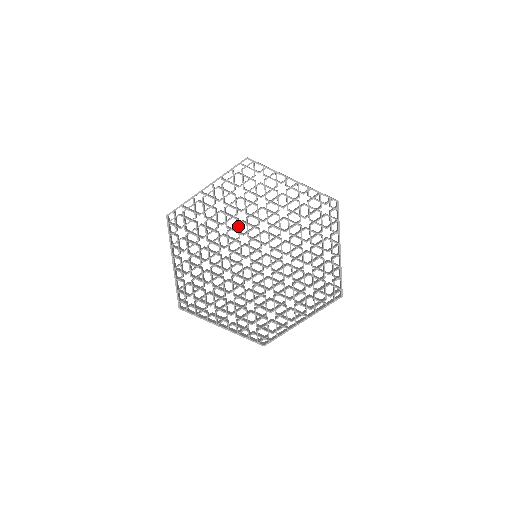
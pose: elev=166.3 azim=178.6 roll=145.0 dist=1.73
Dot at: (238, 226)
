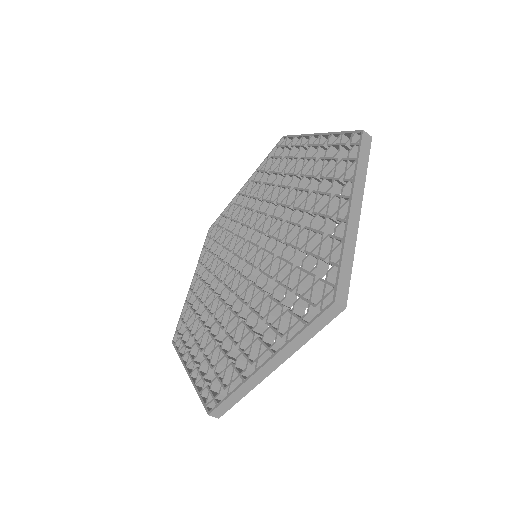
Dot at: (251, 218)
